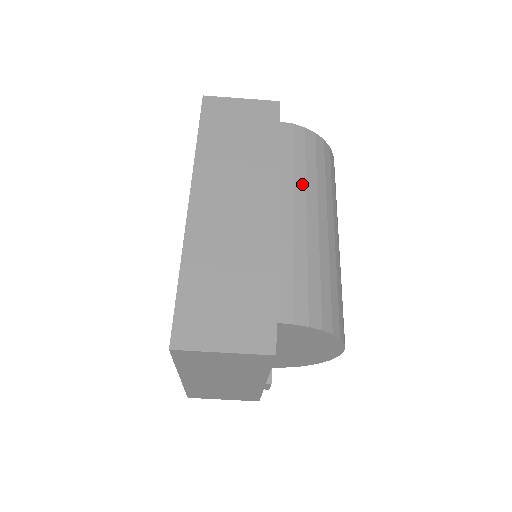
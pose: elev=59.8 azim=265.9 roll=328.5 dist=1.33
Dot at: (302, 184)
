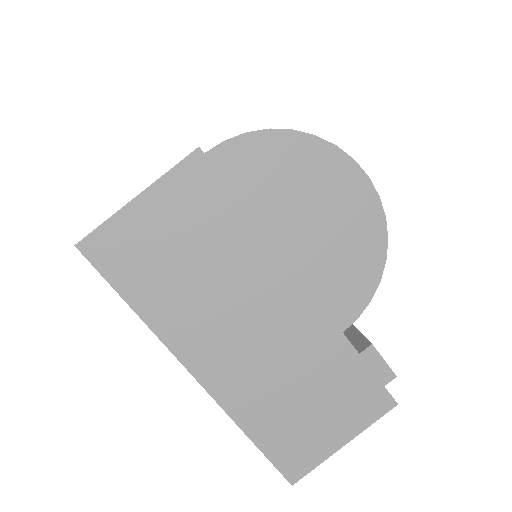
Dot at: occluded
